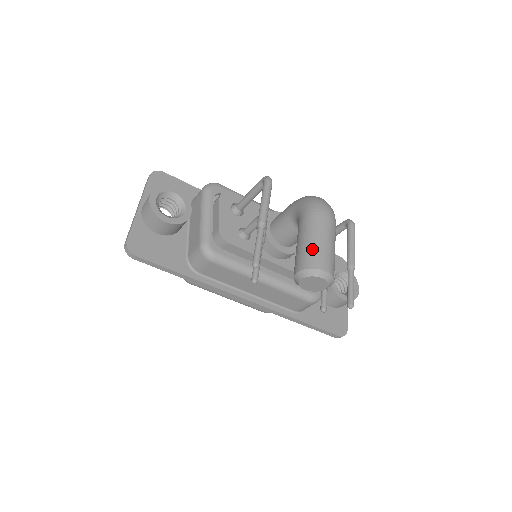
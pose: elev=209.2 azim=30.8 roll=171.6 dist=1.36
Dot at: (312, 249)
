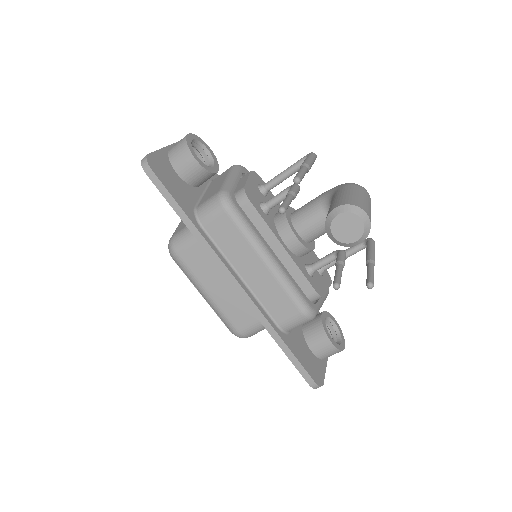
Dot at: (354, 197)
